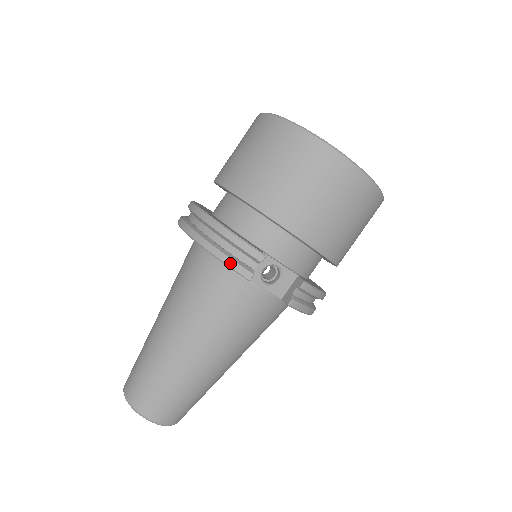
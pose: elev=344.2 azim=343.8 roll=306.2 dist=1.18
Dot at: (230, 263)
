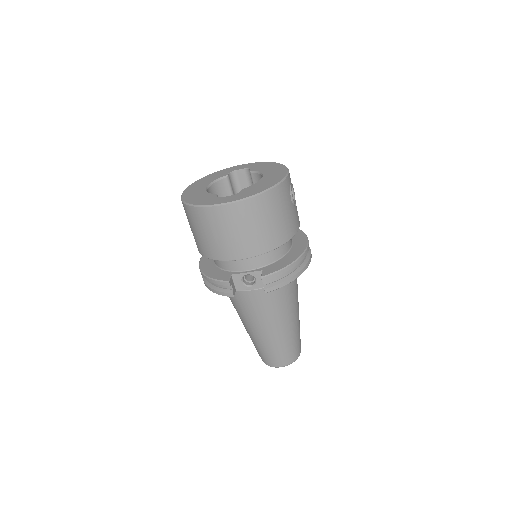
Dot at: (220, 294)
